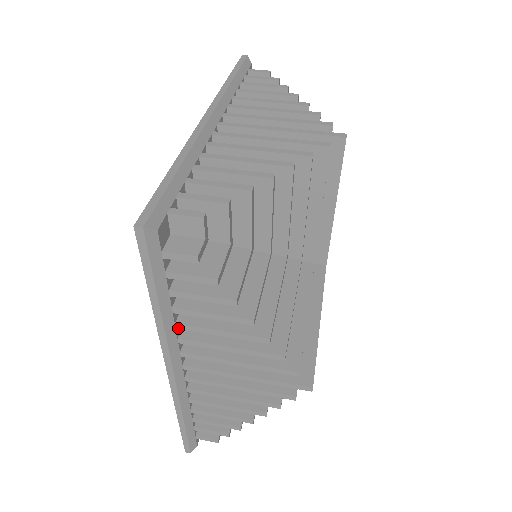
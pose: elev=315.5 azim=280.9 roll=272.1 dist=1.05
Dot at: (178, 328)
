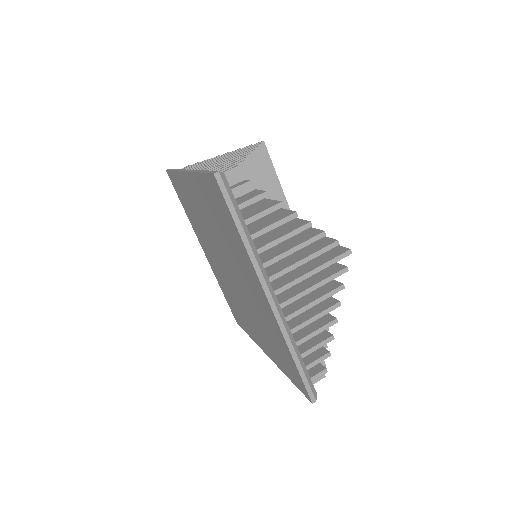
Dot at: occluded
